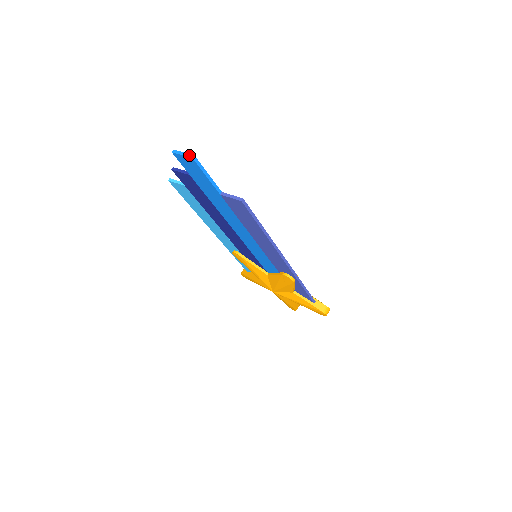
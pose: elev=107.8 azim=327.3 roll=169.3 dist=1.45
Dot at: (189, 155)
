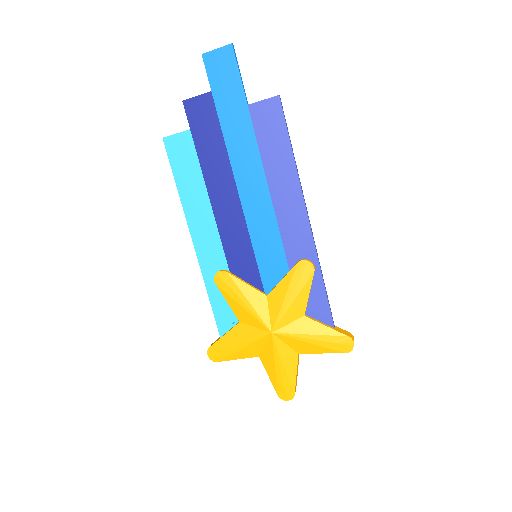
Dot at: (227, 45)
